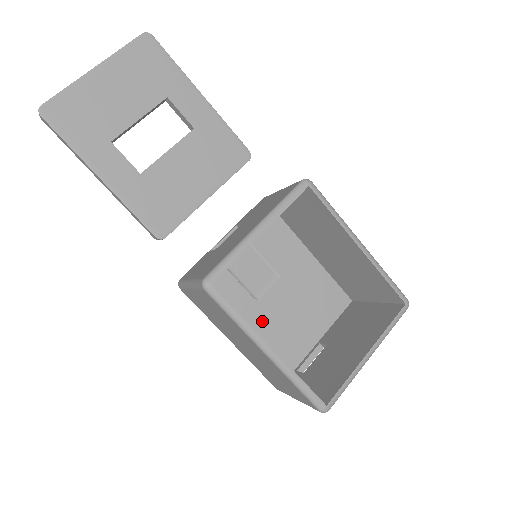
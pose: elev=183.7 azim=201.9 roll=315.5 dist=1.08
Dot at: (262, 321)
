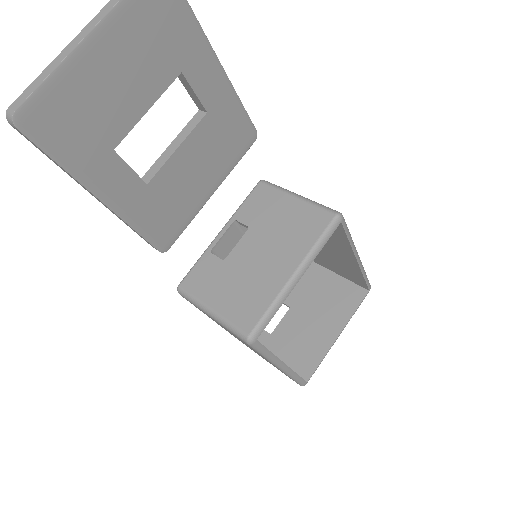
Dot at: occluded
